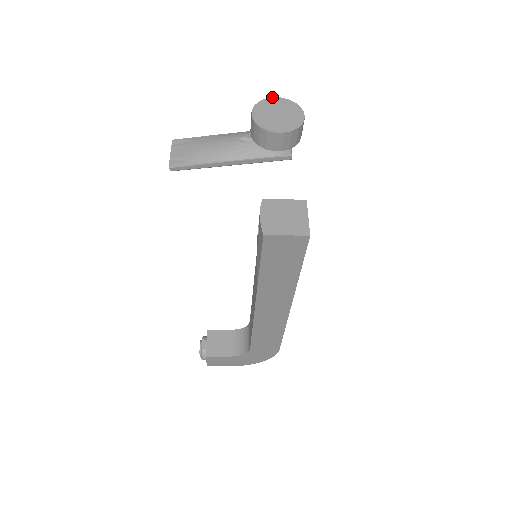
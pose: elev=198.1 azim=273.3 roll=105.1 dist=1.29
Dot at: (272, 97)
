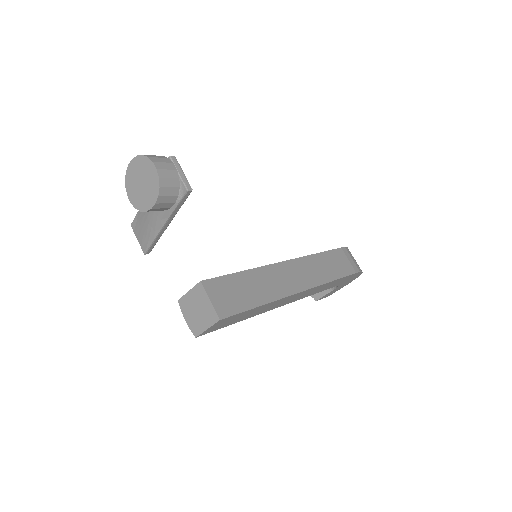
Dot at: (128, 165)
